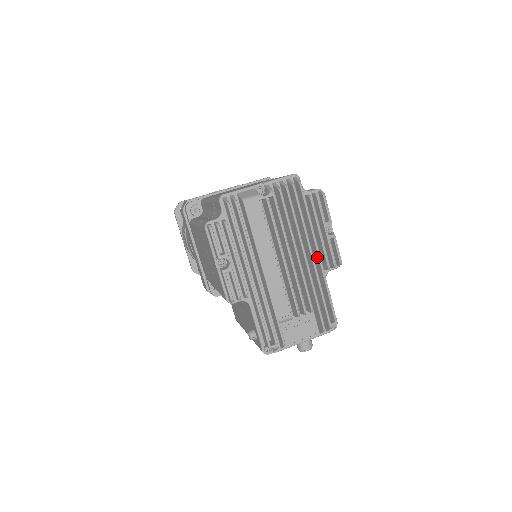
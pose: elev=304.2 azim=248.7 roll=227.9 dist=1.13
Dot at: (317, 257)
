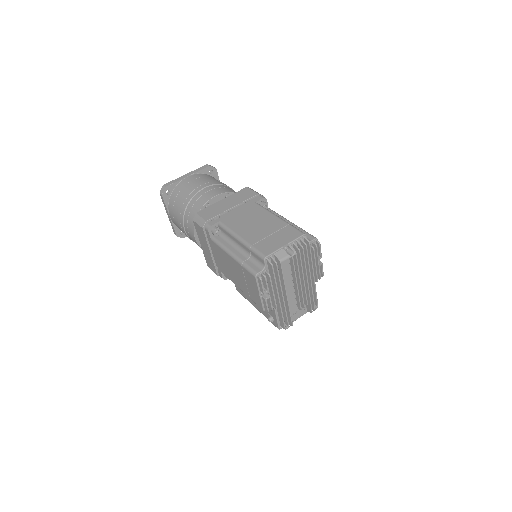
Dot at: (312, 277)
